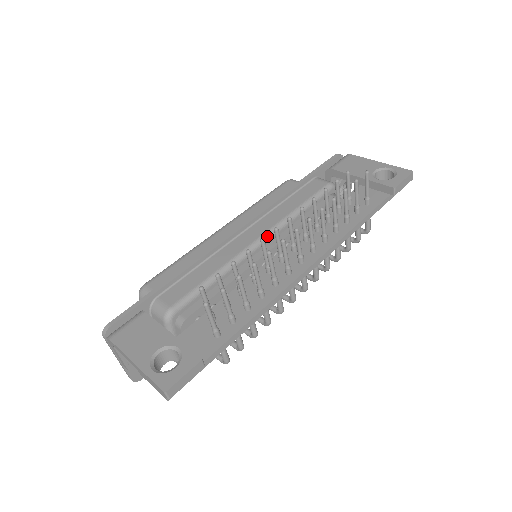
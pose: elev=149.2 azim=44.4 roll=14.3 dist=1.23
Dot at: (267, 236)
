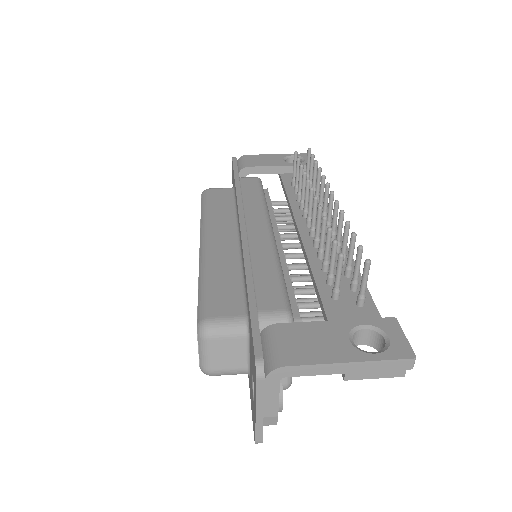
Dot at: (271, 226)
